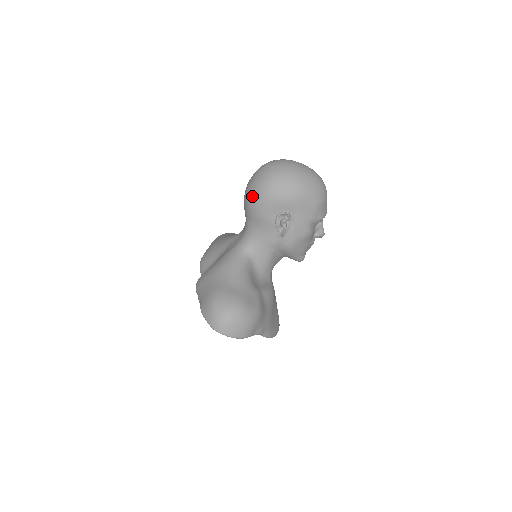
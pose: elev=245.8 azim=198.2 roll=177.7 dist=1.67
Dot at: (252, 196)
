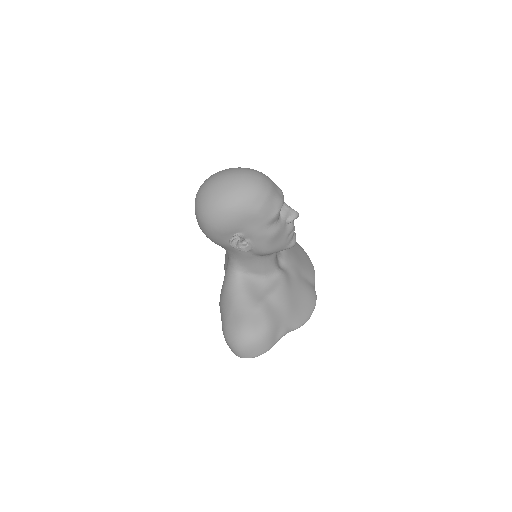
Dot at: occluded
